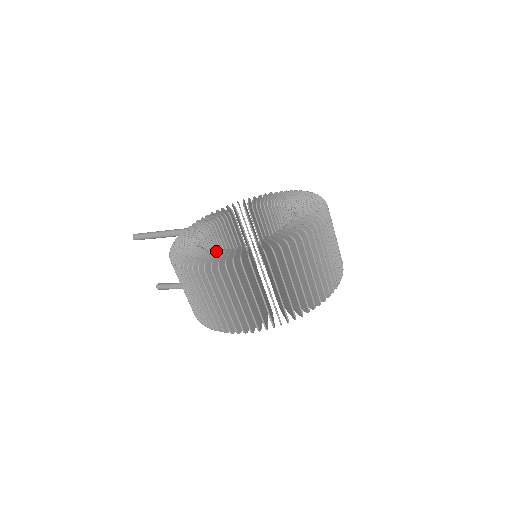
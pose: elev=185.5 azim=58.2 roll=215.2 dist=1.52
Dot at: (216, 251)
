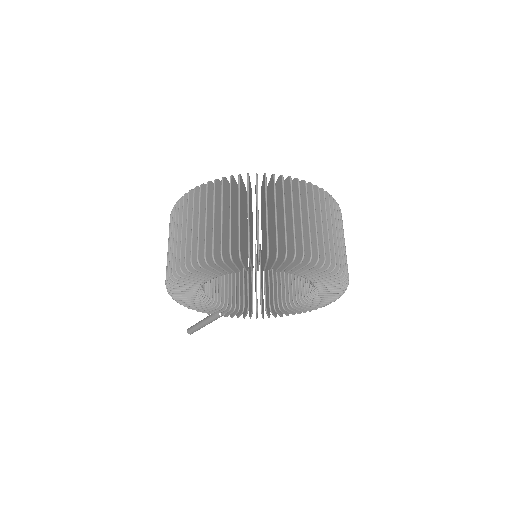
Dot at: occluded
